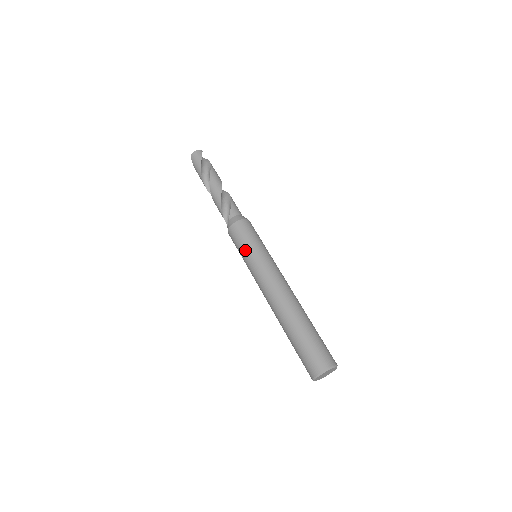
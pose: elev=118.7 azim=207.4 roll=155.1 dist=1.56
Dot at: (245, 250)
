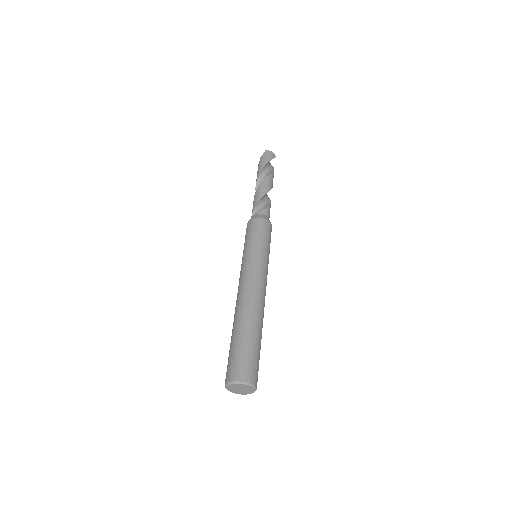
Dot at: (254, 242)
